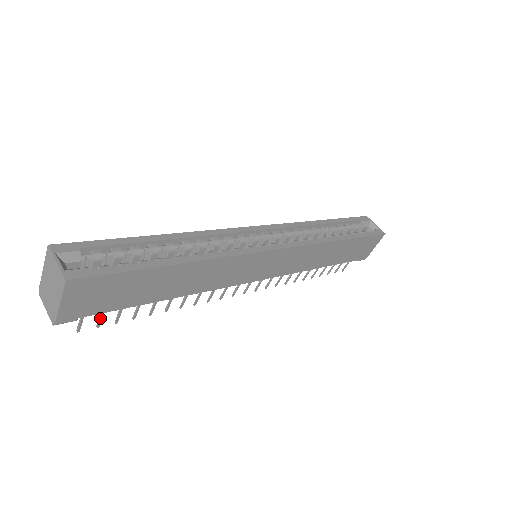
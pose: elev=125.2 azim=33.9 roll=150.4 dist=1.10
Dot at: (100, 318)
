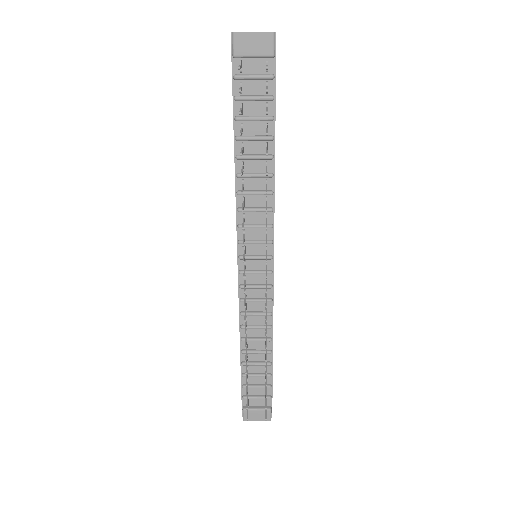
Dot at: (267, 88)
